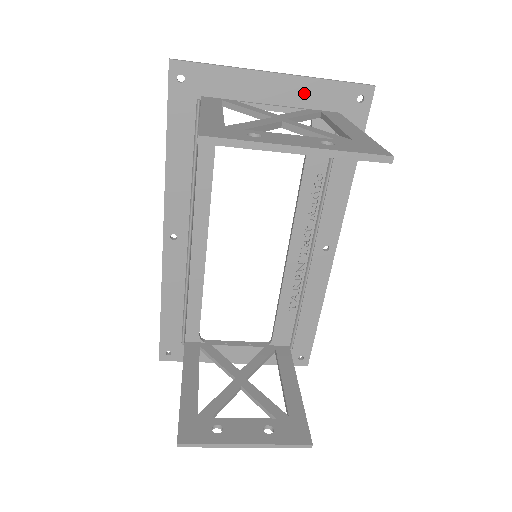
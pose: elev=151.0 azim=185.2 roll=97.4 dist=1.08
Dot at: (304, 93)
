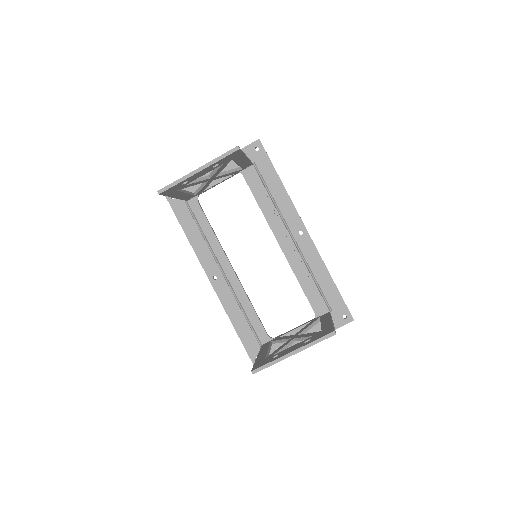
Dot at: (229, 165)
